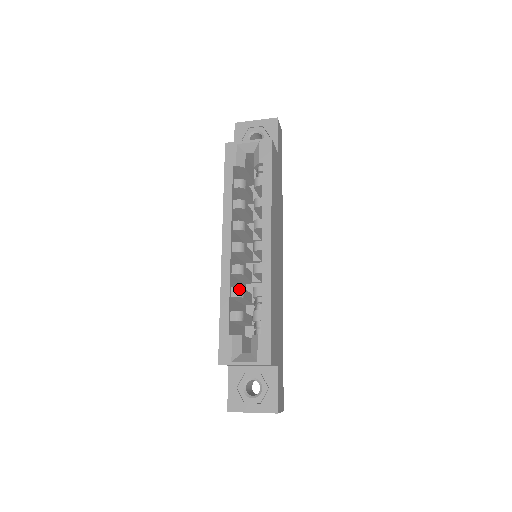
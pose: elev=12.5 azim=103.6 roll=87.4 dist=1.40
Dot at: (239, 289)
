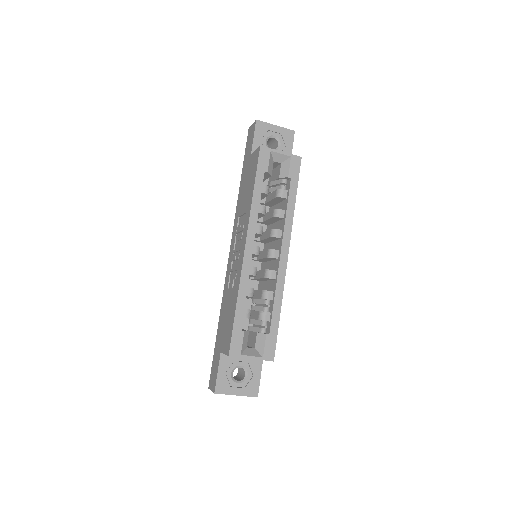
Dot at: (253, 290)
